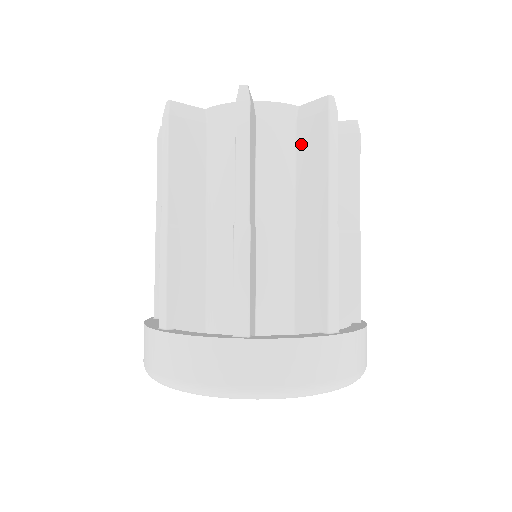
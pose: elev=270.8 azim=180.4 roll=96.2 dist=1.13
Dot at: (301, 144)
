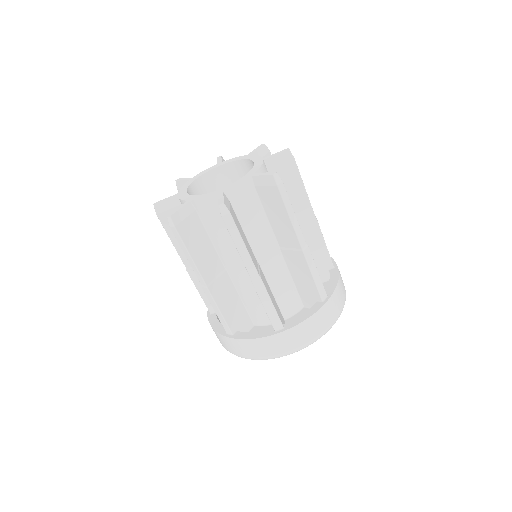
Dot at: occluded
